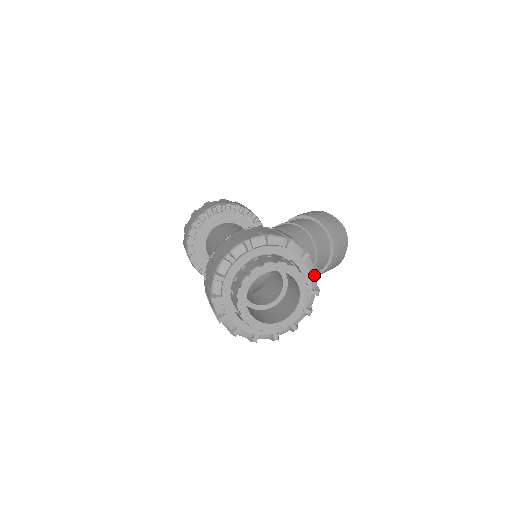
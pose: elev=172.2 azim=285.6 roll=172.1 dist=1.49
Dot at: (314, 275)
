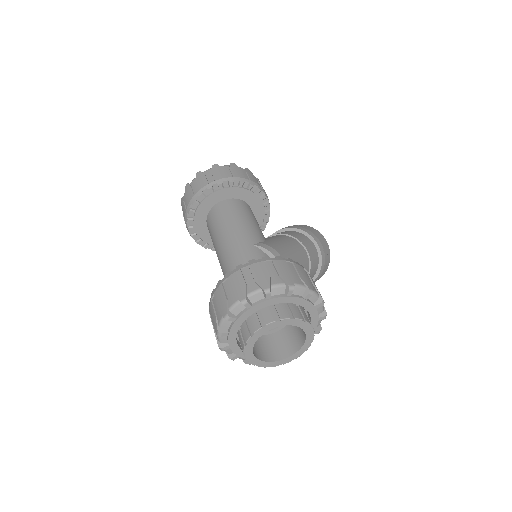
Dot at: (315, 333)
